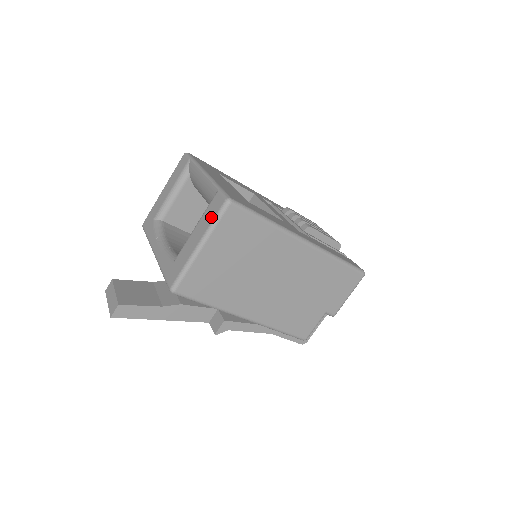
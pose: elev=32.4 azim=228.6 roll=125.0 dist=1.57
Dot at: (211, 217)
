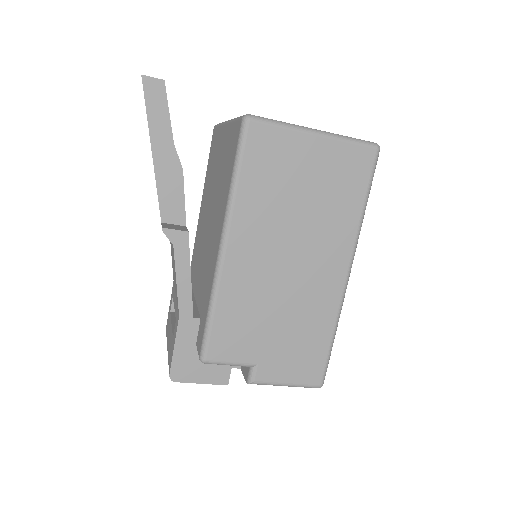
Dot at: occluded
